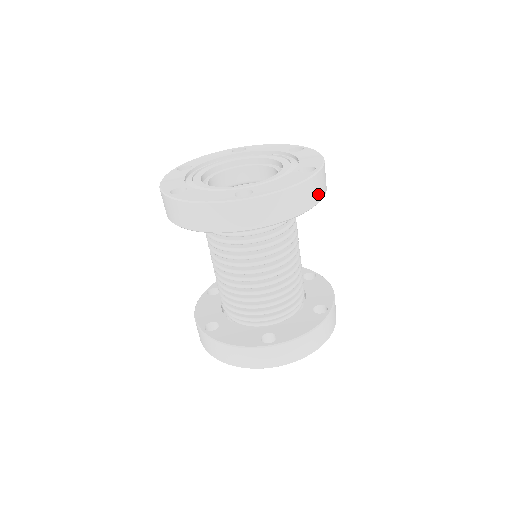
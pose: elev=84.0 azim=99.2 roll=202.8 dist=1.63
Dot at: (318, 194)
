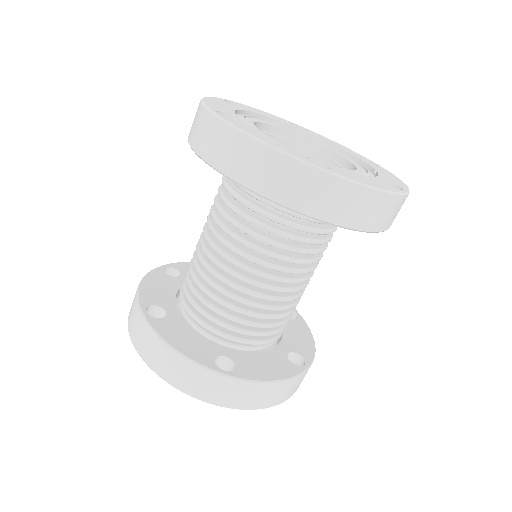
Dot at: (390, 220)
